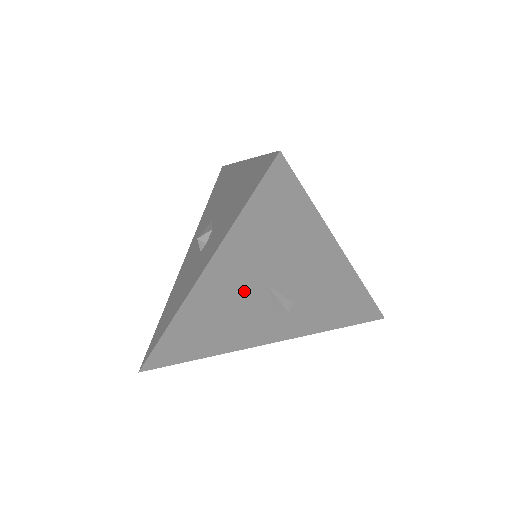
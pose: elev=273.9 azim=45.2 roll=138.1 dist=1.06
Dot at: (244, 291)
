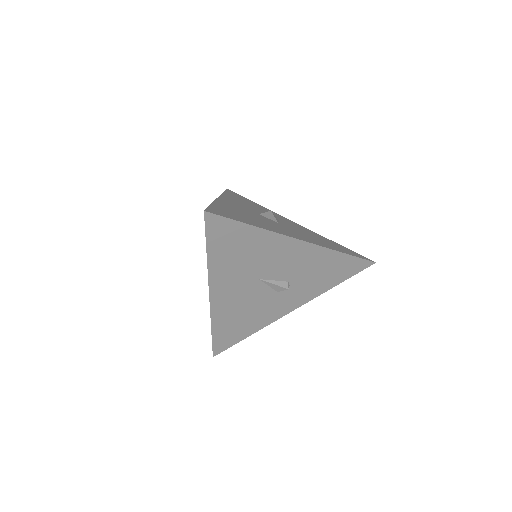
Dot at: (246, 289)
